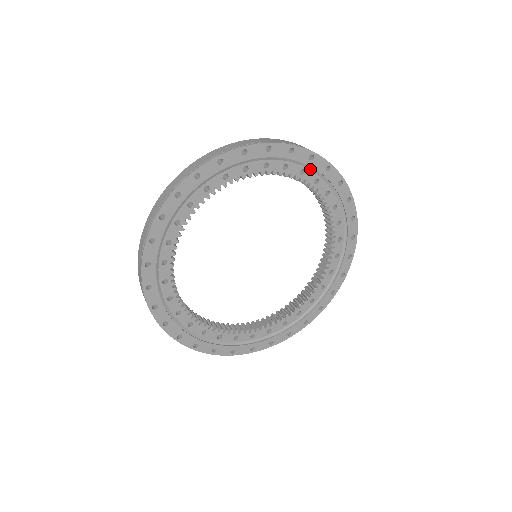
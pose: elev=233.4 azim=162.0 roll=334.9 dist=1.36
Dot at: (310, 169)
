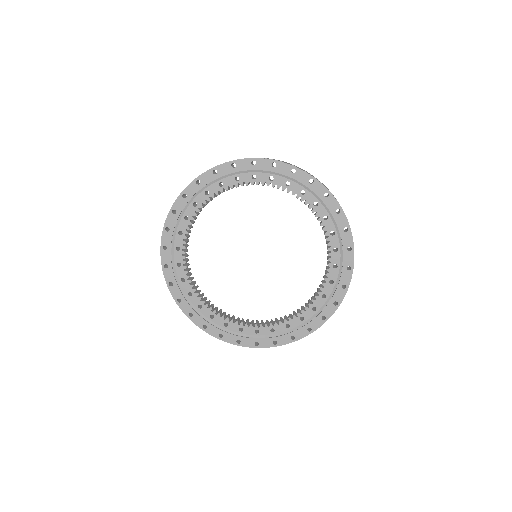
Dot at: (278, 175)
